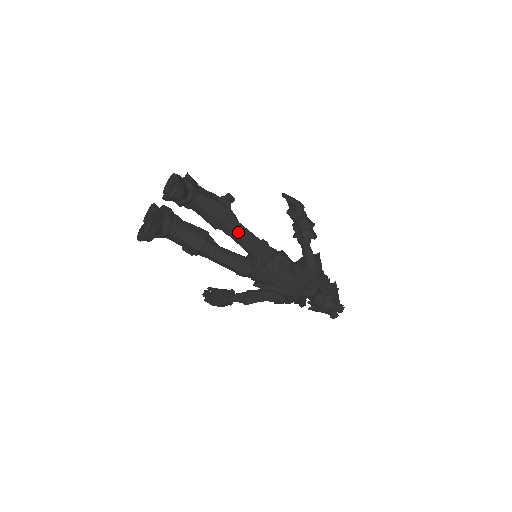
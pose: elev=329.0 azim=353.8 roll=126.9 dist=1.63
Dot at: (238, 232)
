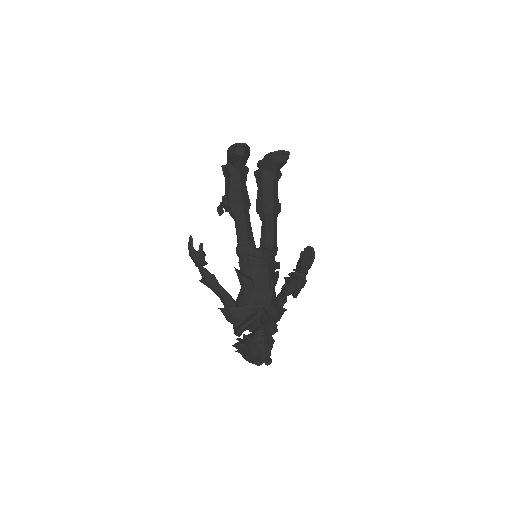
Dot at: (275, 222)
